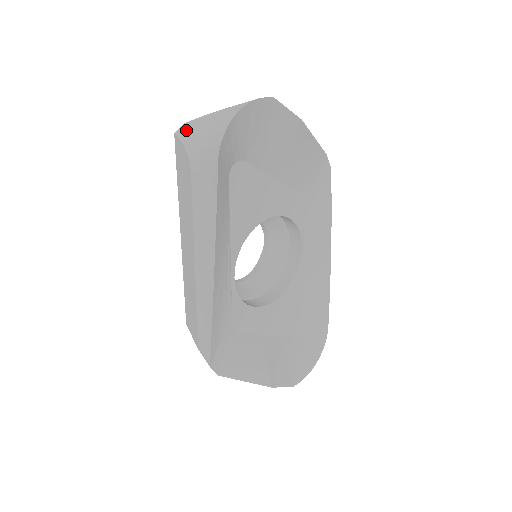
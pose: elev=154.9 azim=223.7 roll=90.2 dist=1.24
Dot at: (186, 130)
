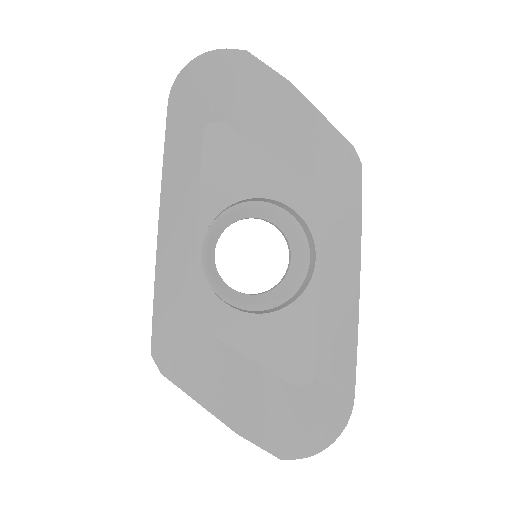
Dot at: occluded
